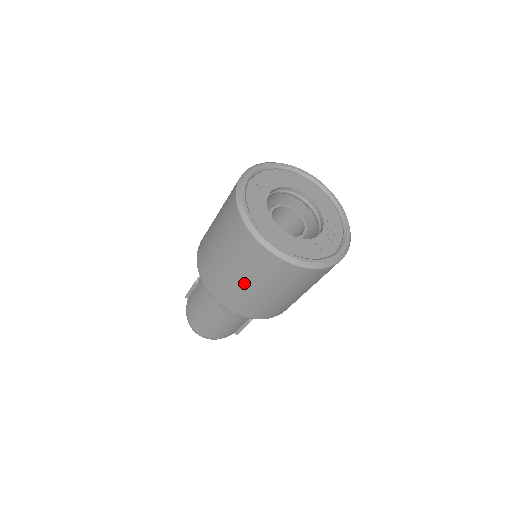
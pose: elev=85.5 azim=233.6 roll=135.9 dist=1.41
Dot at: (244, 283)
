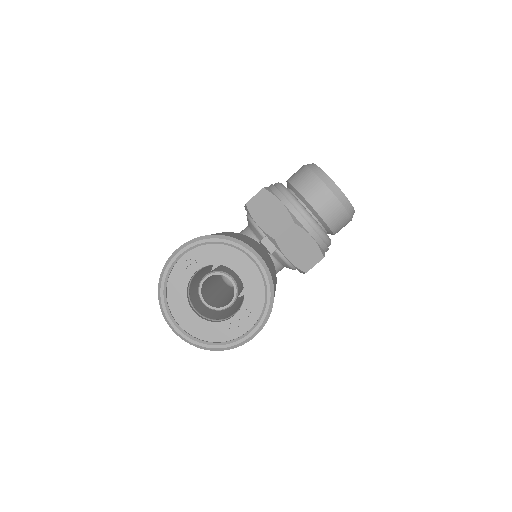
Dot at: occluded
